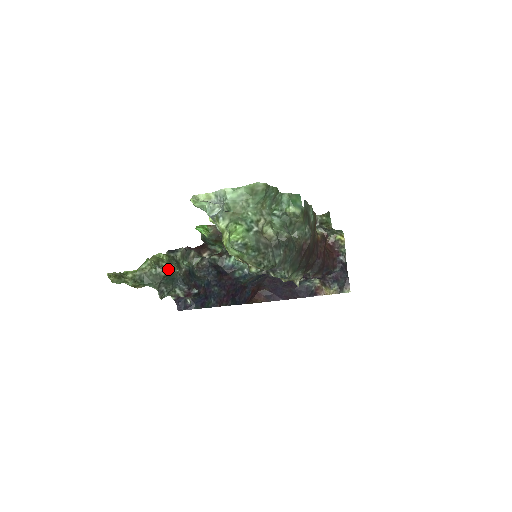
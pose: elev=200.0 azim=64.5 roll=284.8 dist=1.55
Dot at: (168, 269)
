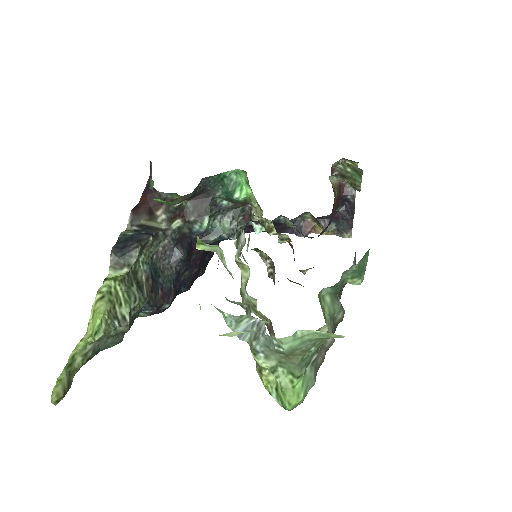
Dot at: (131, 315)
